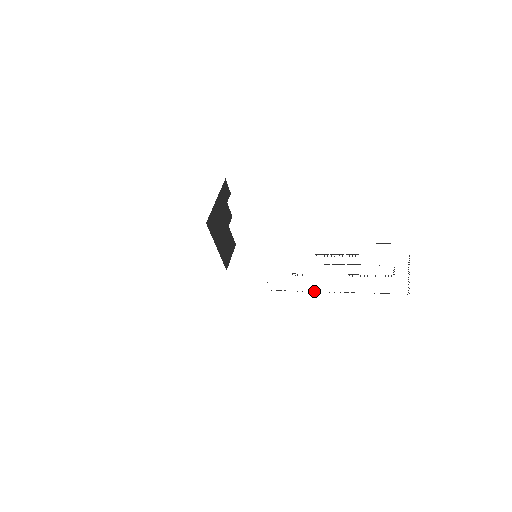
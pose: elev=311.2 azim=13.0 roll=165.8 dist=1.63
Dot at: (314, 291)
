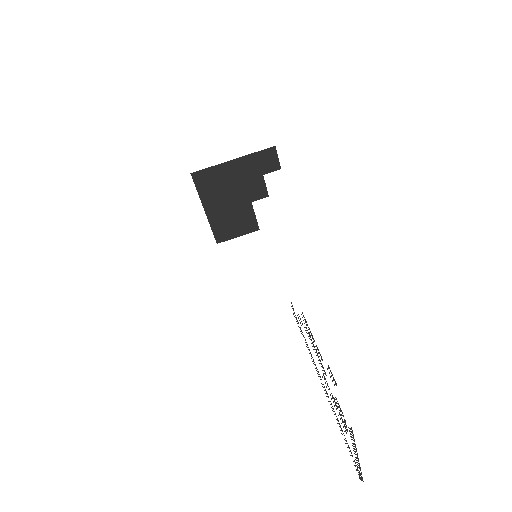
Dot at: occluded
